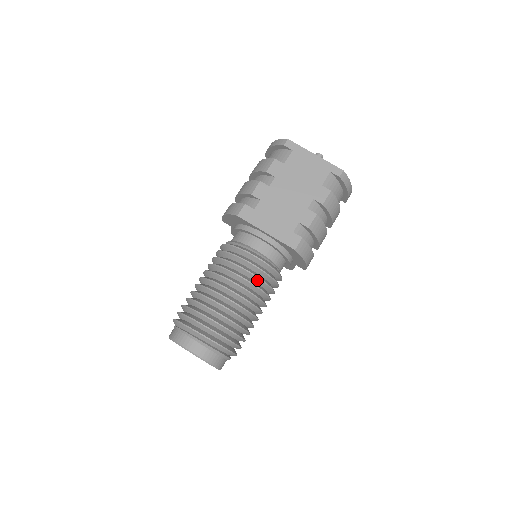
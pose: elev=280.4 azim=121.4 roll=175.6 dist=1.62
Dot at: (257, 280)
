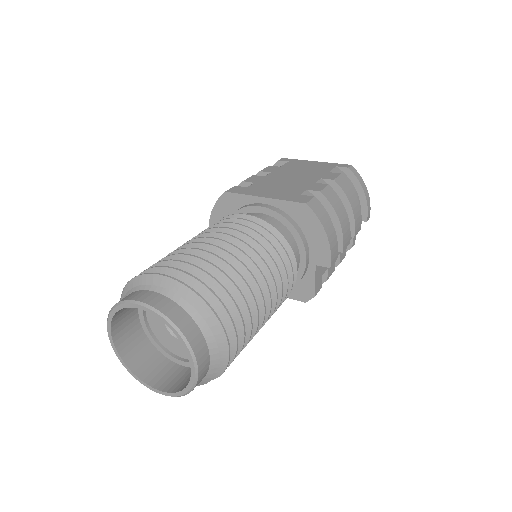
Dot at: (256, 238)
